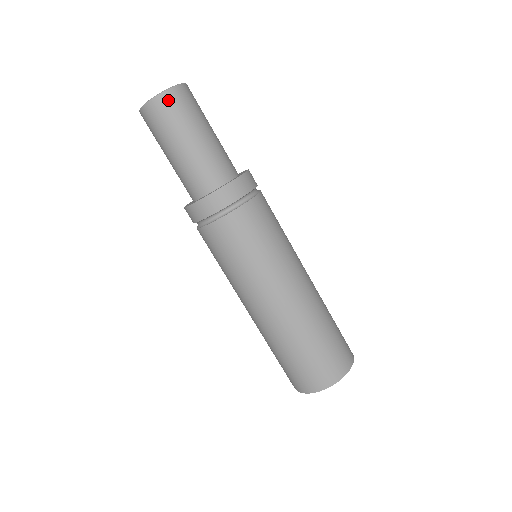
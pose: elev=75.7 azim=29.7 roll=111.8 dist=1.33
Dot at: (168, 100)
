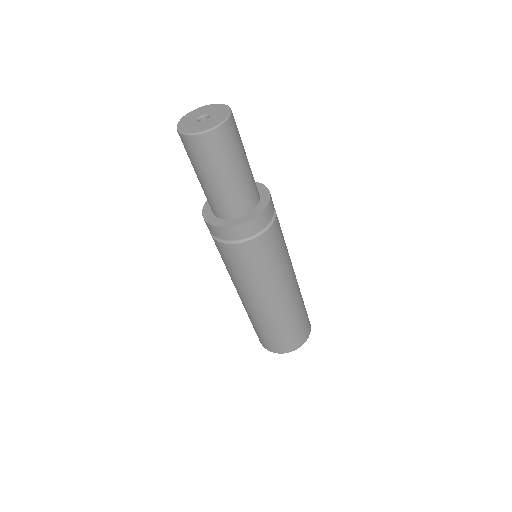
Dot at: (217, 137)
